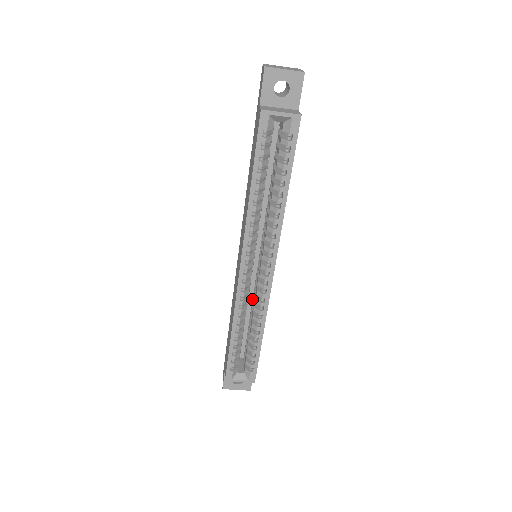
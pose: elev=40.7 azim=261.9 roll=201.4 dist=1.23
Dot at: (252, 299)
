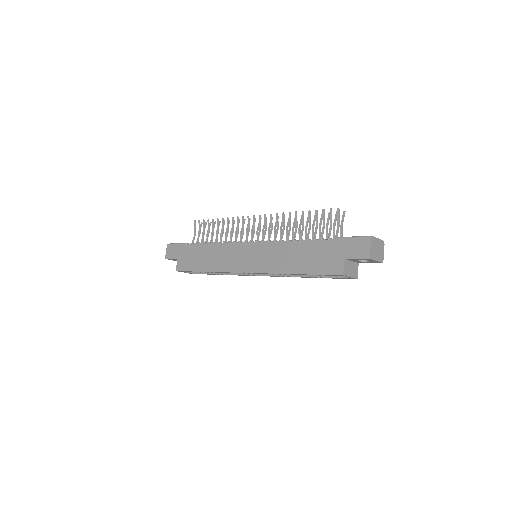
Dot at: occluded
